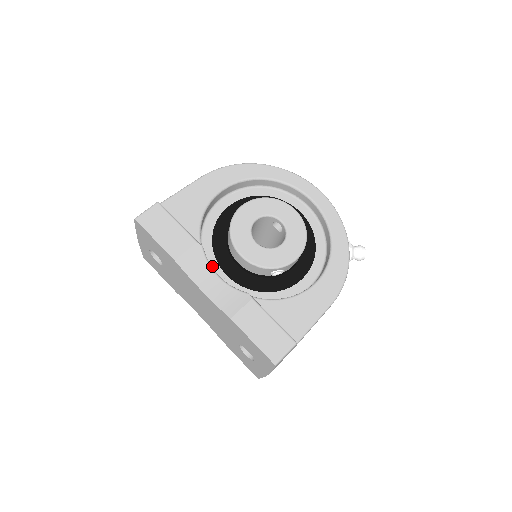
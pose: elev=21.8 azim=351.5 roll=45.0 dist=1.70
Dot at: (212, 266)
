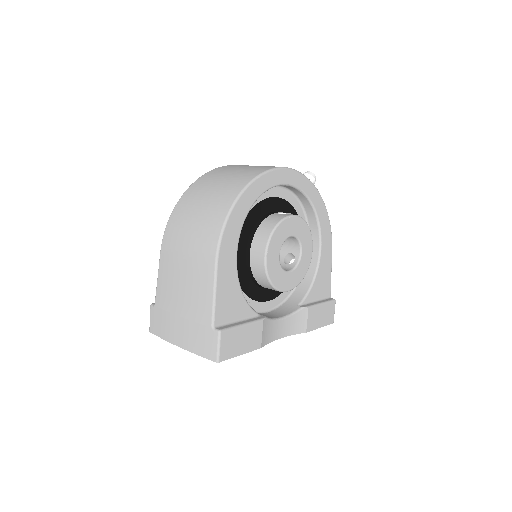
Dot at: (256, 308)
